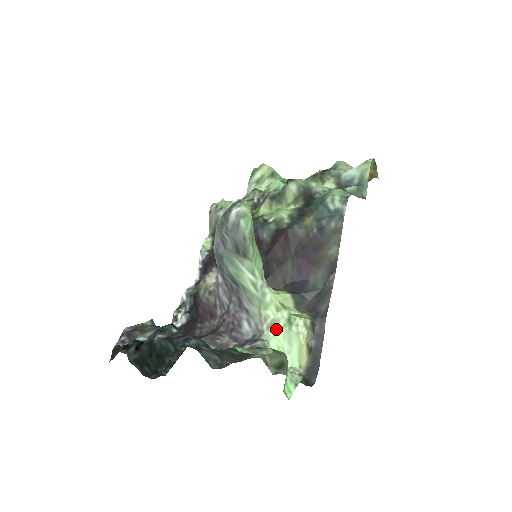
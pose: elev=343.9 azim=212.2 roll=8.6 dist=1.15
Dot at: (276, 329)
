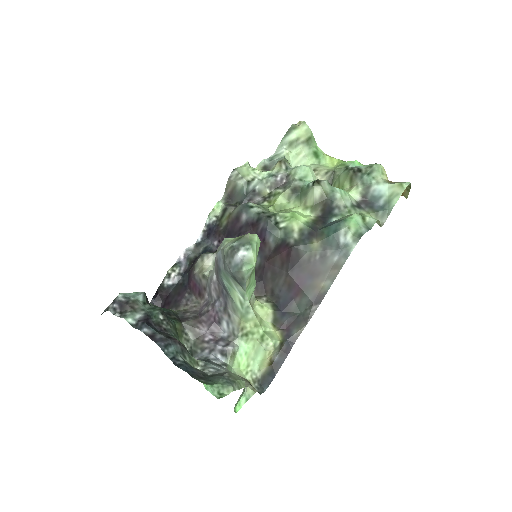
Dot at: (249, 339)
